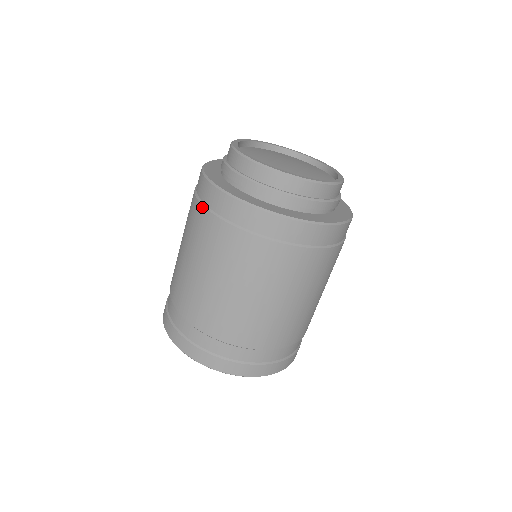
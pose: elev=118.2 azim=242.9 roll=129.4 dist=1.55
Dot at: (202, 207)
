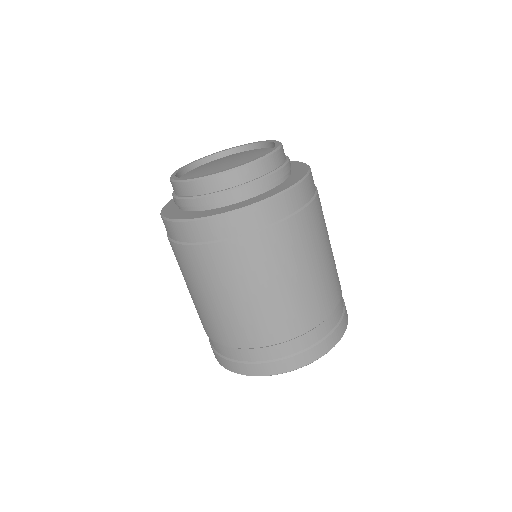
Dot at: (201, 246)
